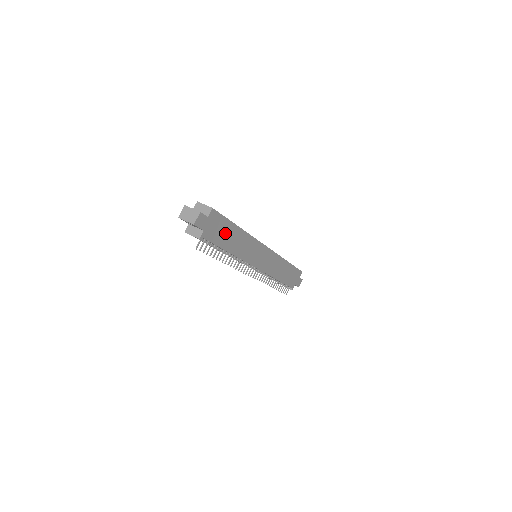
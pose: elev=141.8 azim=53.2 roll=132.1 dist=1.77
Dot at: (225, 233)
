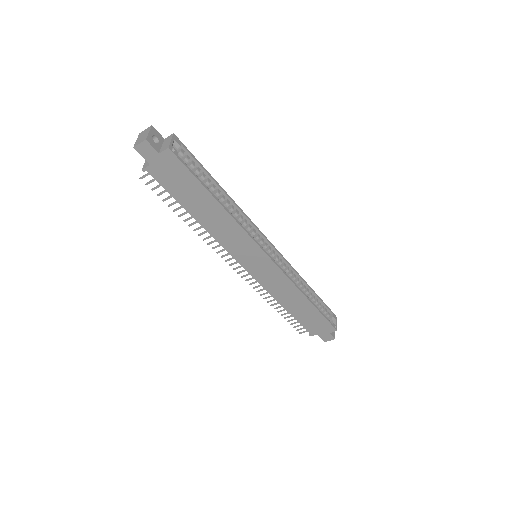
Dot at: (189, 191)
